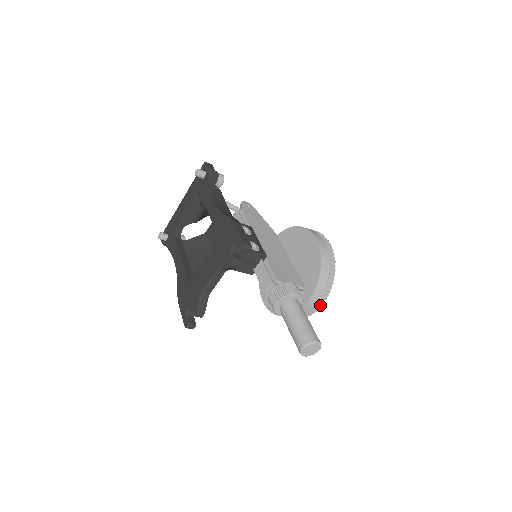
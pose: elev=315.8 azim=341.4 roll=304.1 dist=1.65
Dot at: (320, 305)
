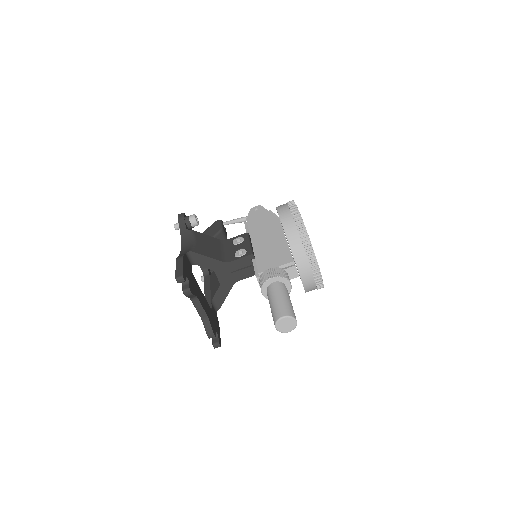
Dot at: (316, 268)
